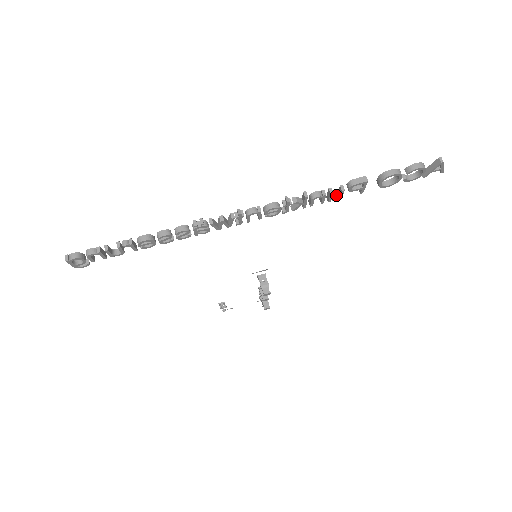
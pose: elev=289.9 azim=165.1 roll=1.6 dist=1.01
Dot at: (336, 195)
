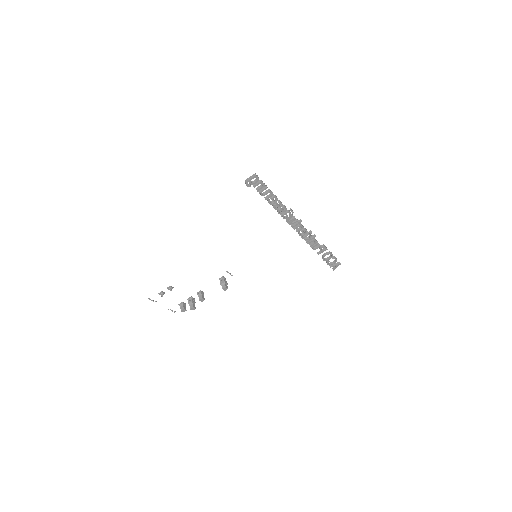
Dot at: (314, 247)
